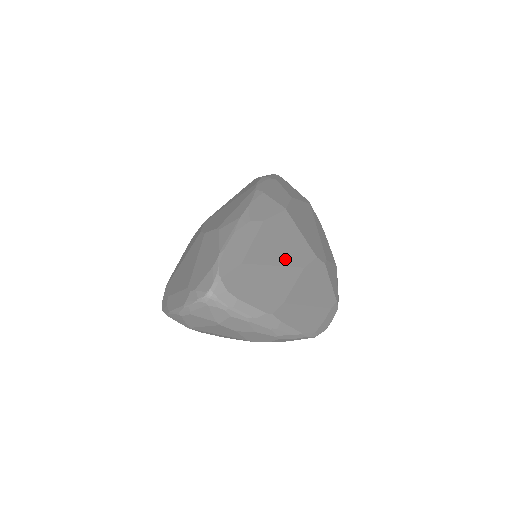
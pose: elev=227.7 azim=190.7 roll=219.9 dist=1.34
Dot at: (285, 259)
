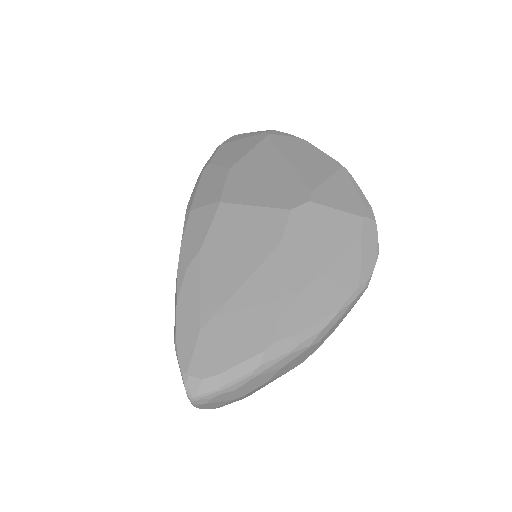
Dot at: (250, 263)
